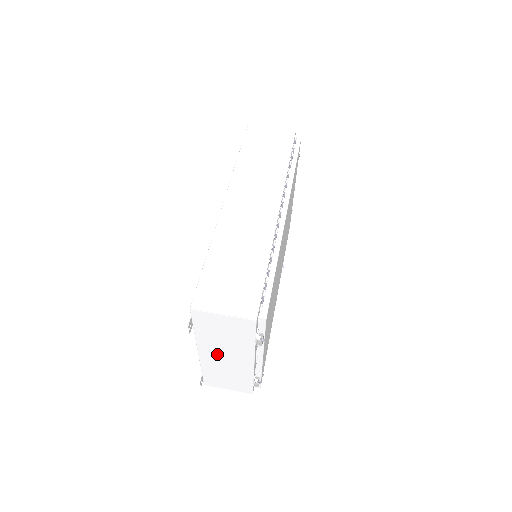
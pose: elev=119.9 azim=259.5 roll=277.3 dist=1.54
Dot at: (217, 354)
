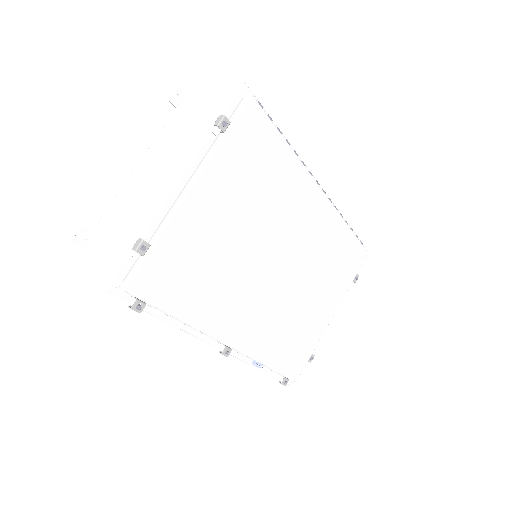
Dot at: (153, 166)
